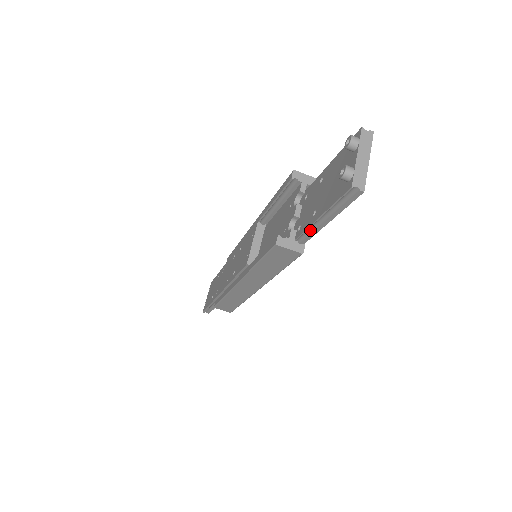
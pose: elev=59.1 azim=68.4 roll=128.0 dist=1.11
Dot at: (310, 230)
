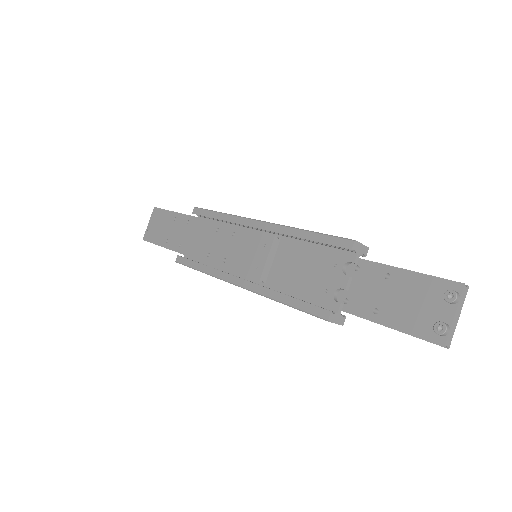
Dot at: (361, 316)
